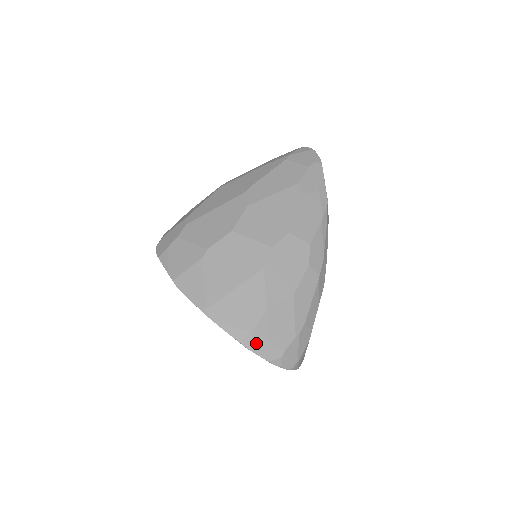
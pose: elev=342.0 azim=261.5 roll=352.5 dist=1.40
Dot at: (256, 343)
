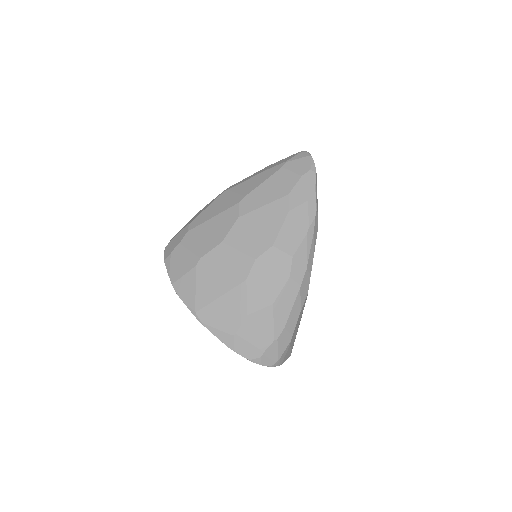
Dot at: (237, 344)
